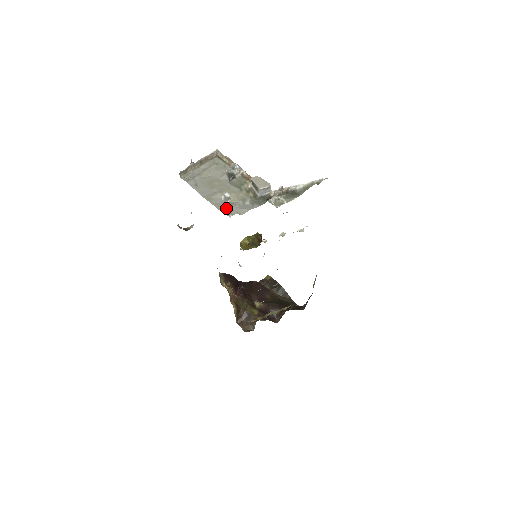
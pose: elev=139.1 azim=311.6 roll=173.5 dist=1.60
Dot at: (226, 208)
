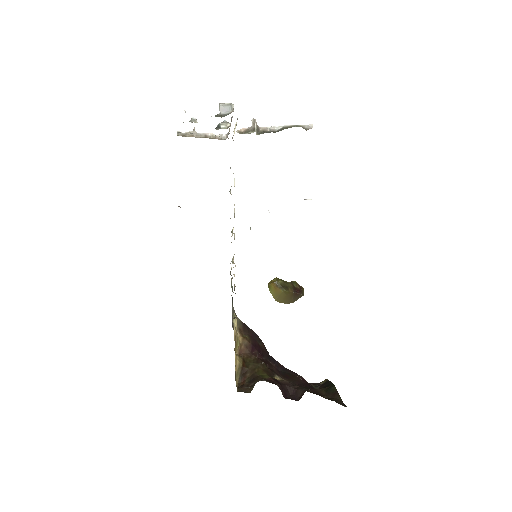
Dot at: occluded
